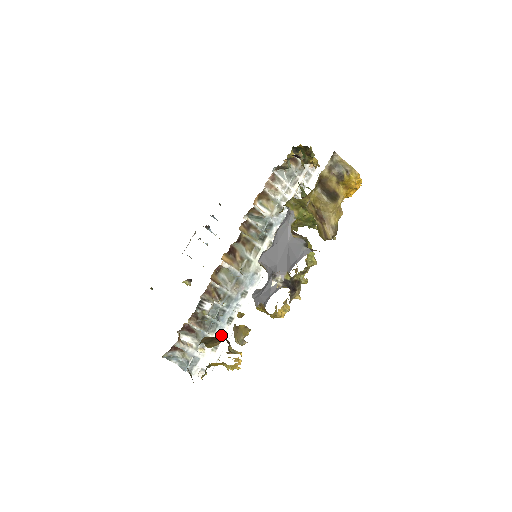
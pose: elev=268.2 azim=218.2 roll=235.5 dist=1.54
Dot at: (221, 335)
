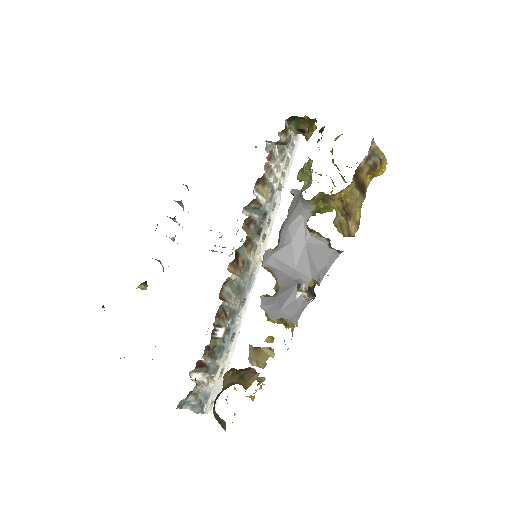
Dot at: (225, 357)
